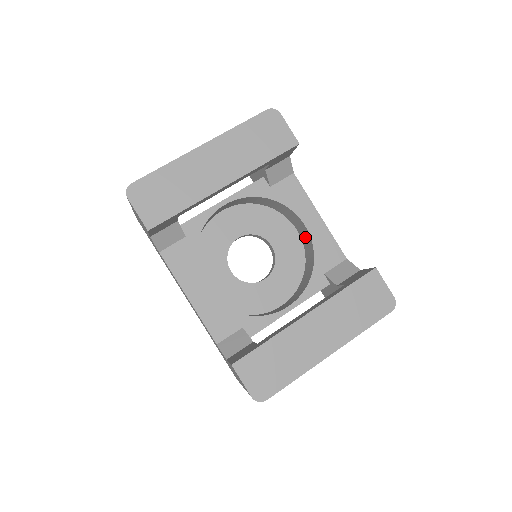
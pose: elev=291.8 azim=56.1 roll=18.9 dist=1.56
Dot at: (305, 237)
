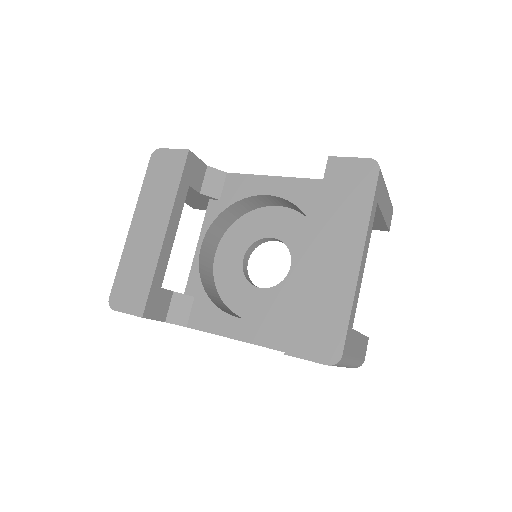
Dot at: (284, 203)
